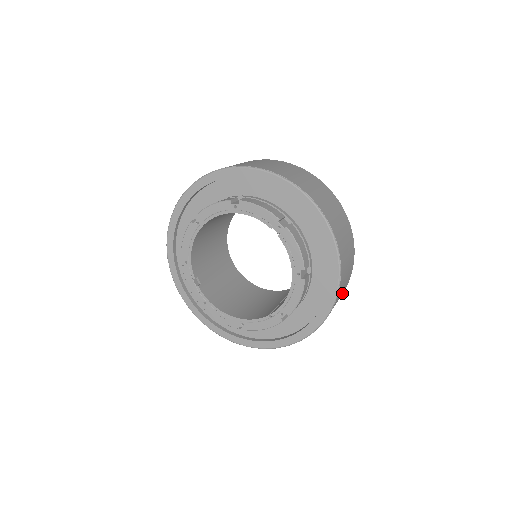
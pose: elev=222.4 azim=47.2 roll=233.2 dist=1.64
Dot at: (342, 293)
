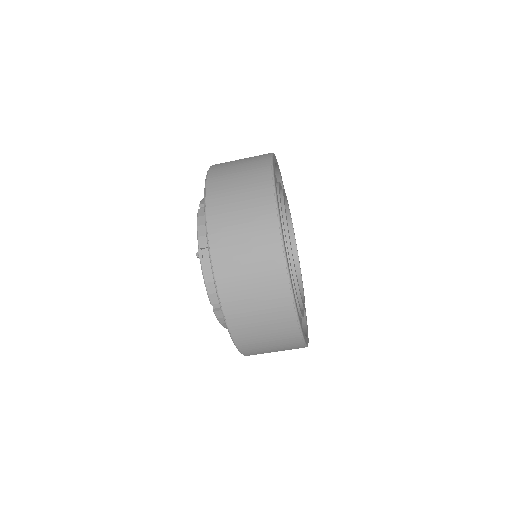
Dot at: (288, 344)
